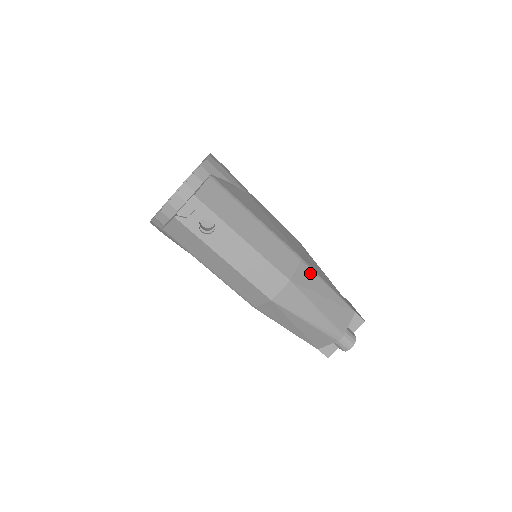
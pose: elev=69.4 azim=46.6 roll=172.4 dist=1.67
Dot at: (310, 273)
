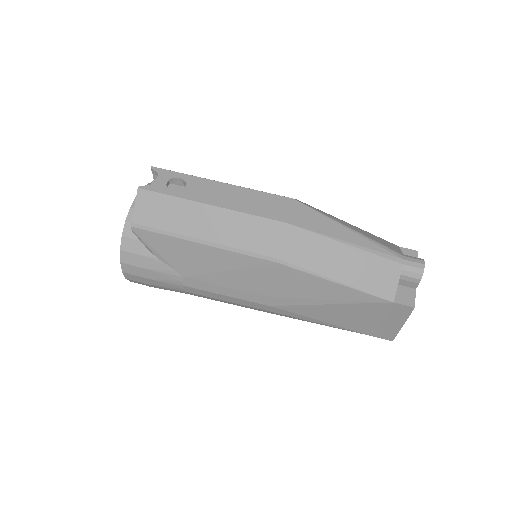
Dot at: occluded
